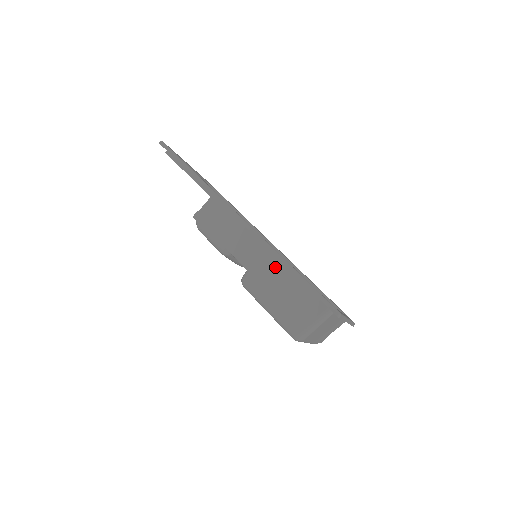
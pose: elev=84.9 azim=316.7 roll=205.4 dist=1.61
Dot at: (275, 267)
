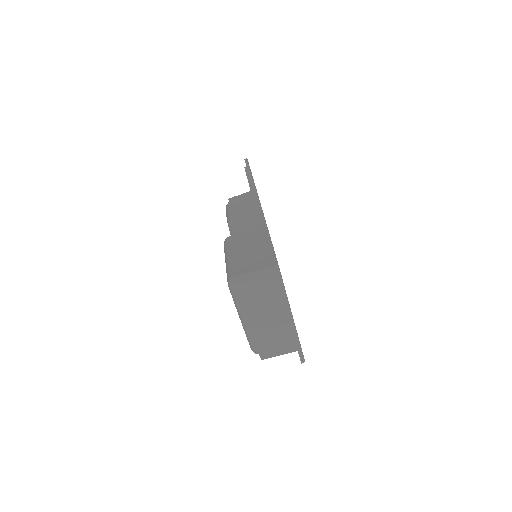
Dot at: (257, 234)
